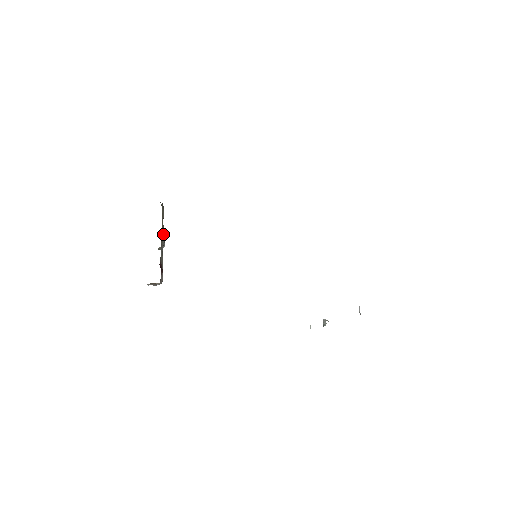
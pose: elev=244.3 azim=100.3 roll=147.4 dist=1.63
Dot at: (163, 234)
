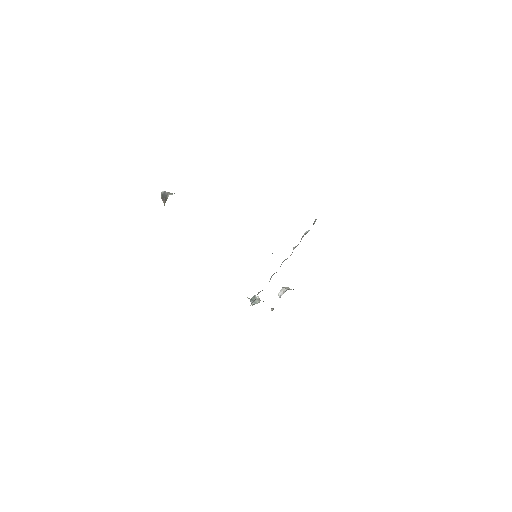
Dot at: occluded
